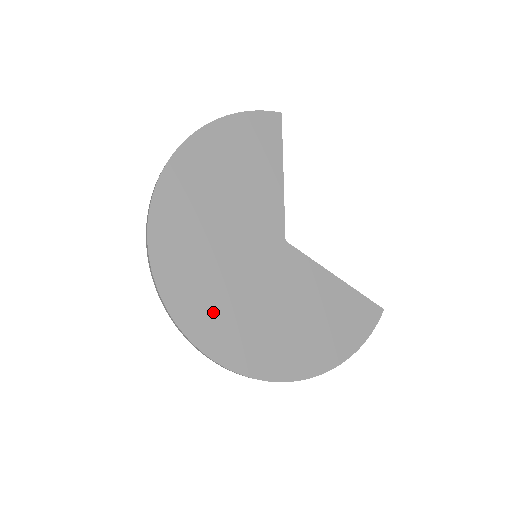
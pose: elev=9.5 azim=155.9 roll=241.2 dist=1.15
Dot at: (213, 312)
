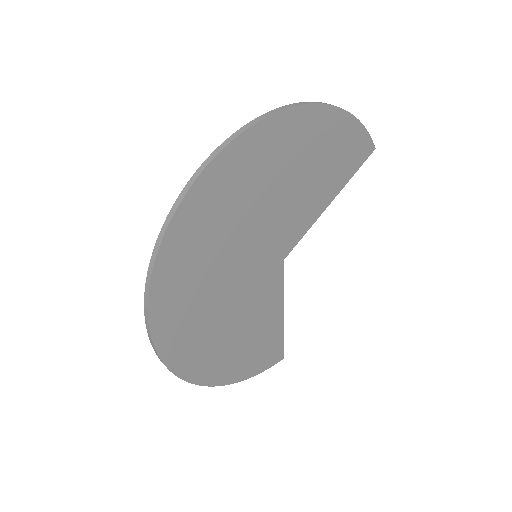
Dot at: (188, 284)
